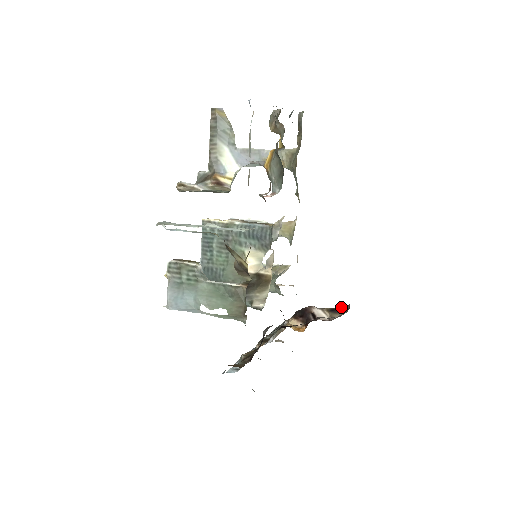
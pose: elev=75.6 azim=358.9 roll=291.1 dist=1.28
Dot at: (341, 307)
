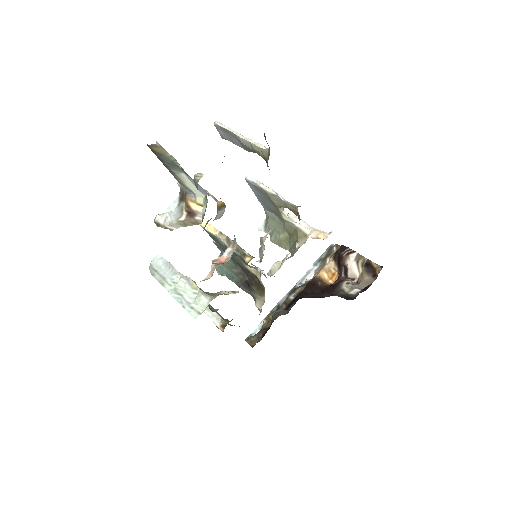
Dot at: (377, 264)
